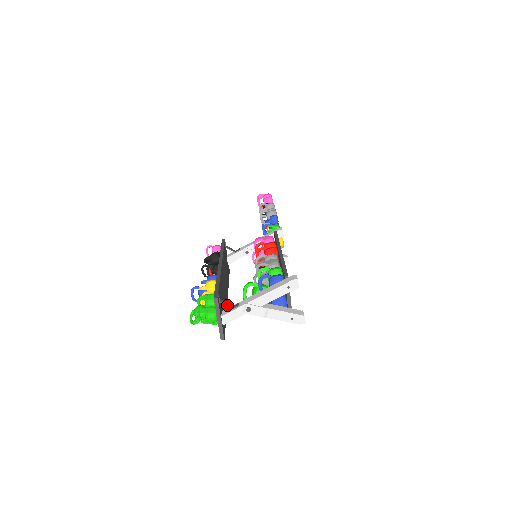
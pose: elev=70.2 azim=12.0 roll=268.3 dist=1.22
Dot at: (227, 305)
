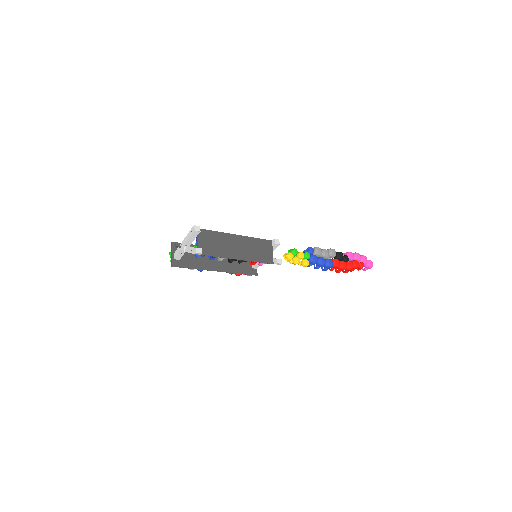
Dot at: (177, 248)
